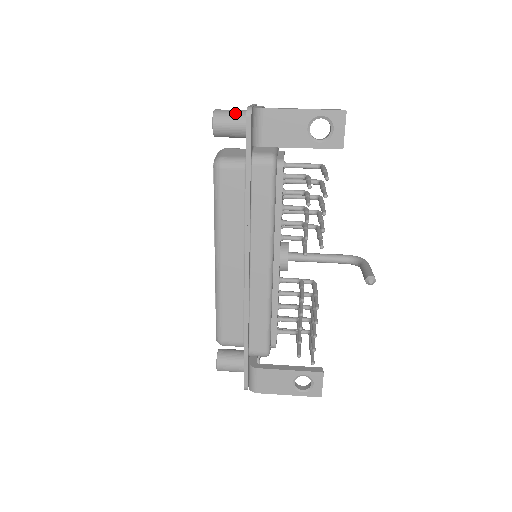
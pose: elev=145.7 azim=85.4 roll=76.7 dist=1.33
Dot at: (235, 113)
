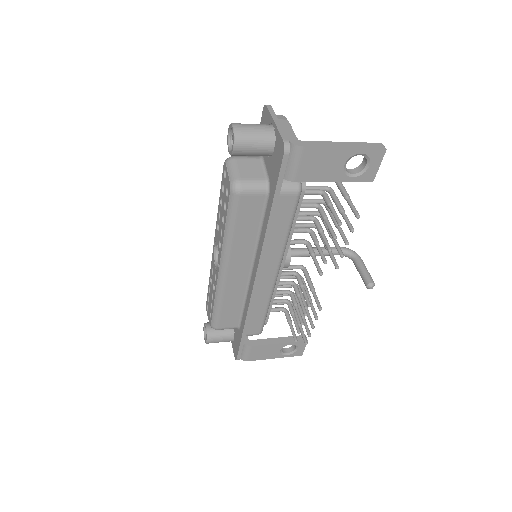
Dot at: (259, 134)
